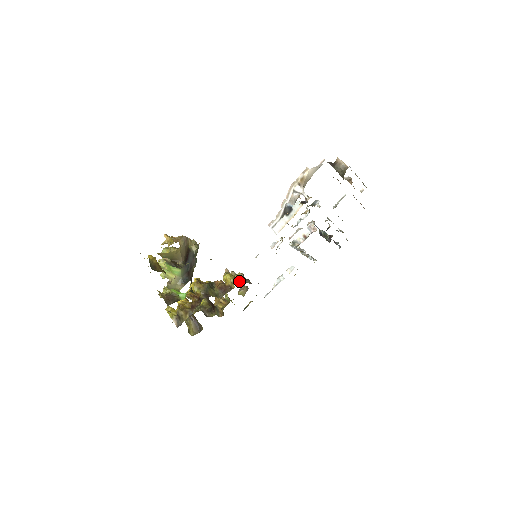
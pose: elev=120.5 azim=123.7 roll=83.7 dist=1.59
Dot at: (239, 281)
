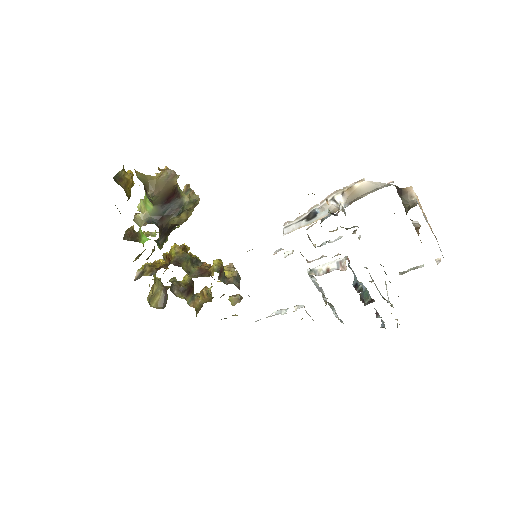
Dot at: (228, 277)
